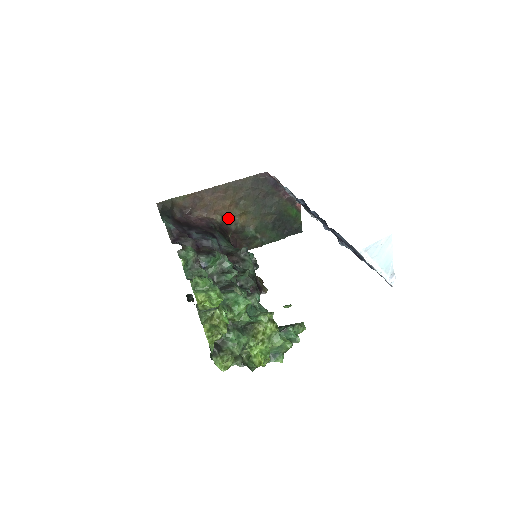
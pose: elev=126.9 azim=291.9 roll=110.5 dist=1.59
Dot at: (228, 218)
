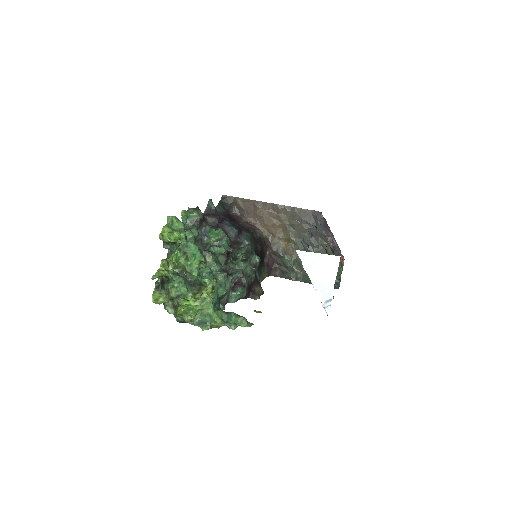
Dot at: (274, 237)
